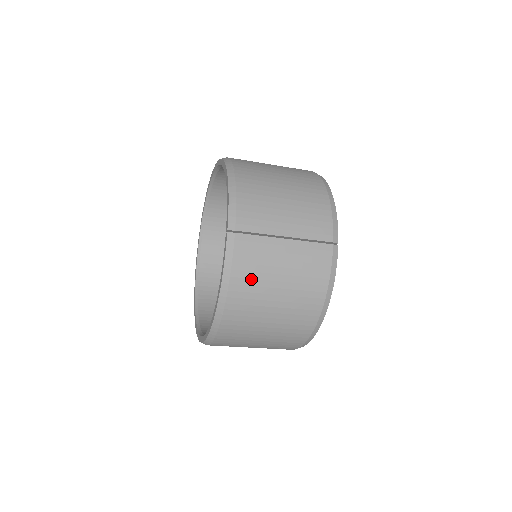
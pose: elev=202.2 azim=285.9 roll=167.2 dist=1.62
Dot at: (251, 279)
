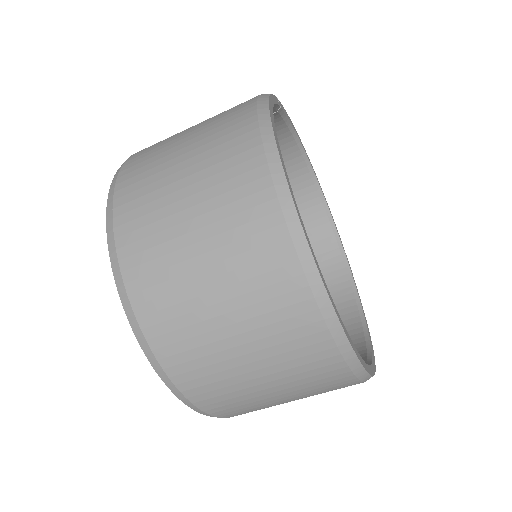
Dot at: (155, 145)
